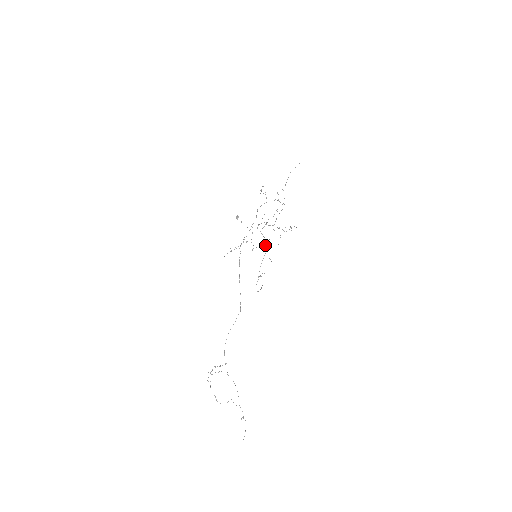
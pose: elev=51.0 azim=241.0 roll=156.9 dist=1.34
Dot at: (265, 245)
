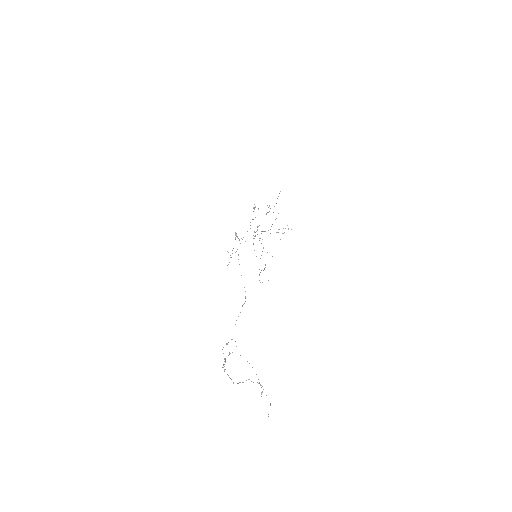
Dot at: (261, 243)
